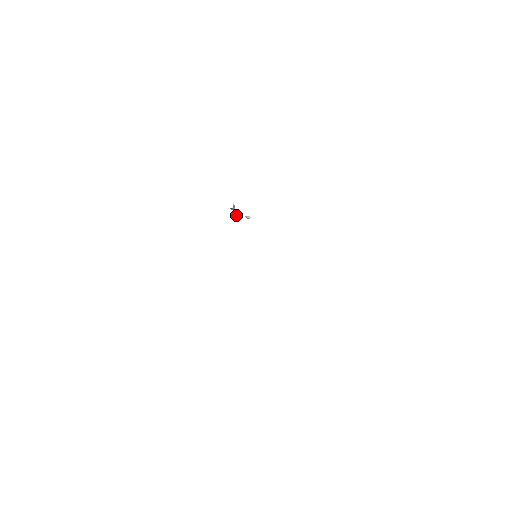
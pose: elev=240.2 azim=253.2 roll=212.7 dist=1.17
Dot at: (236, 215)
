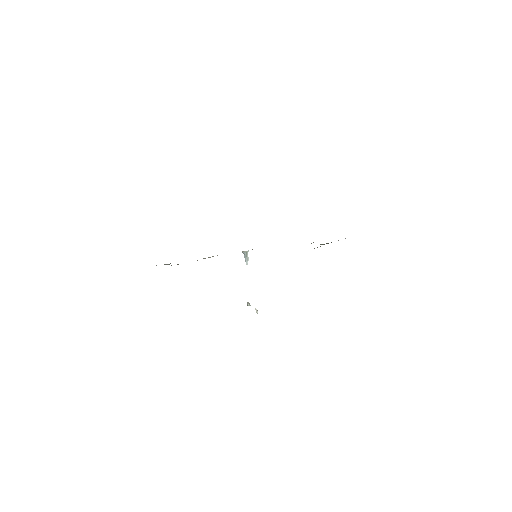
Dot at: occluded
